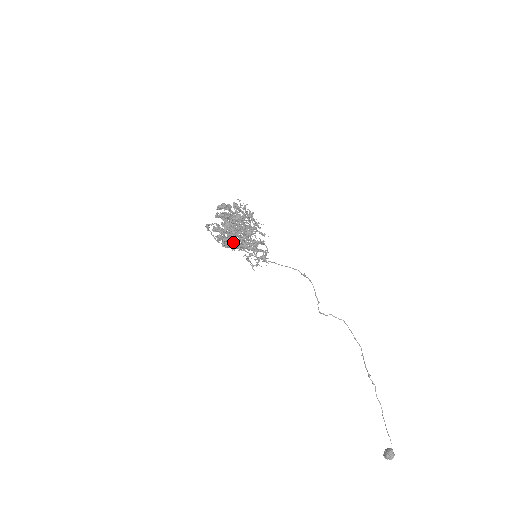
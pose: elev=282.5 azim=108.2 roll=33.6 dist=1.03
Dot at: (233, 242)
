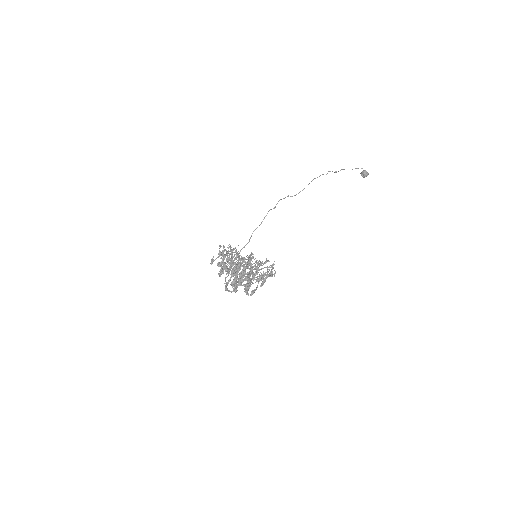
Dot at: occluded
